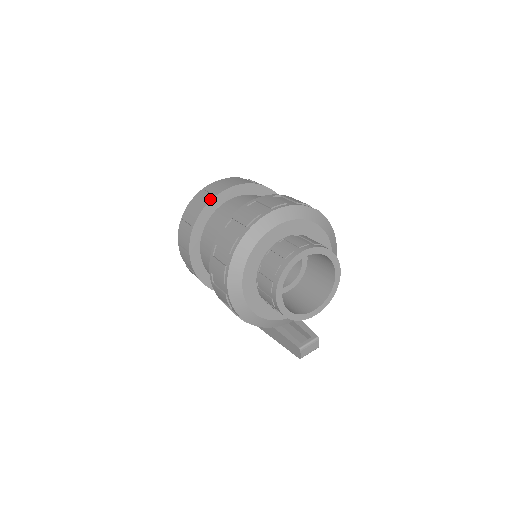
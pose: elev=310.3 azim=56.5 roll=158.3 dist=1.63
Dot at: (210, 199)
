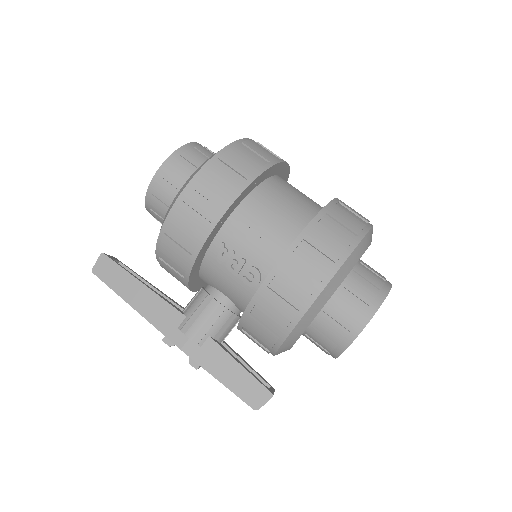
Dot at: occluded
